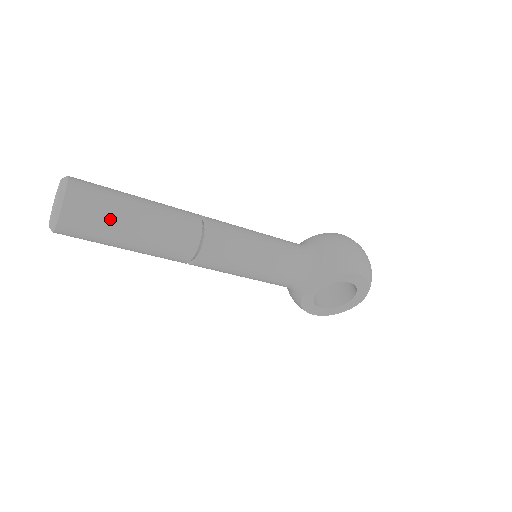
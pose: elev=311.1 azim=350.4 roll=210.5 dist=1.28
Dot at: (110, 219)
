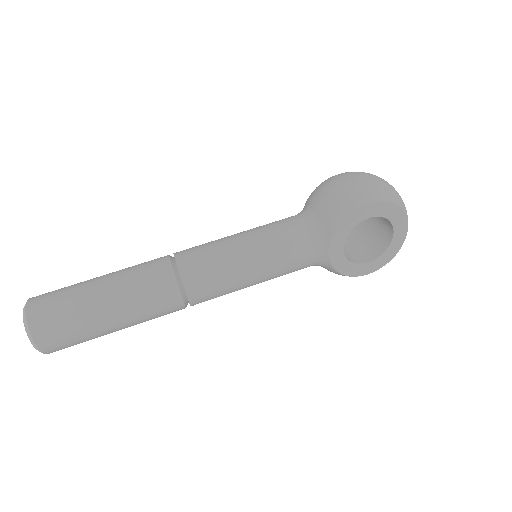
Dot at: (77, 313)
